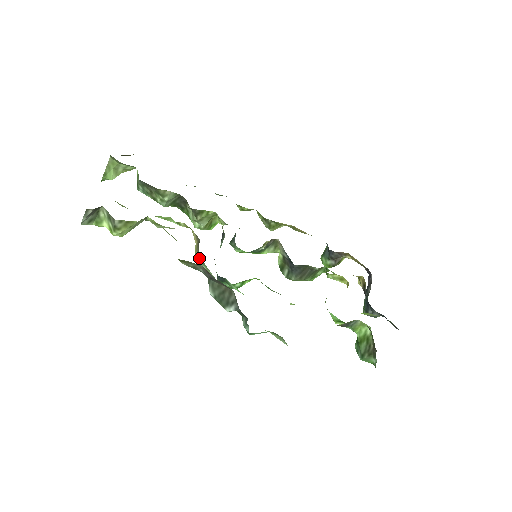
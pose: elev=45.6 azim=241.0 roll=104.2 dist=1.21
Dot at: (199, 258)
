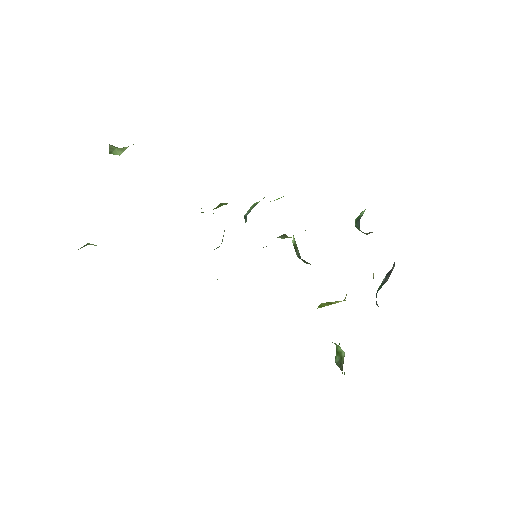
Dot at: occluded
